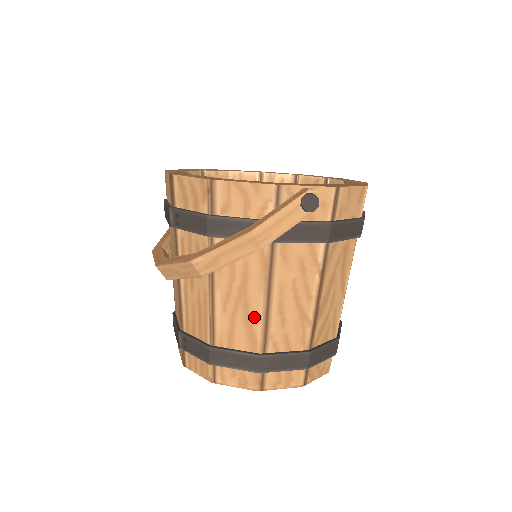
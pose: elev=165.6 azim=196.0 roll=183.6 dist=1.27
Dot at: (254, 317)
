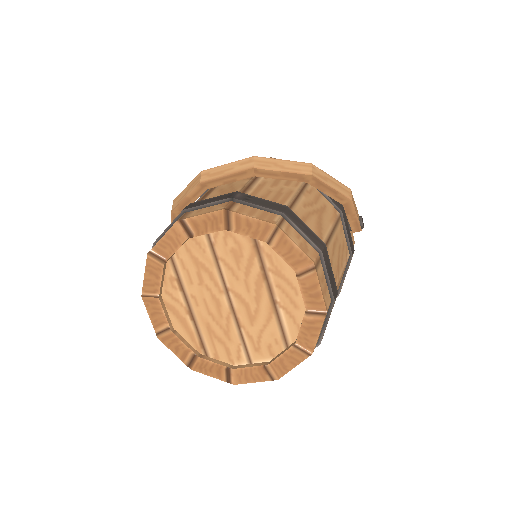
Dot at: (323, 227)
